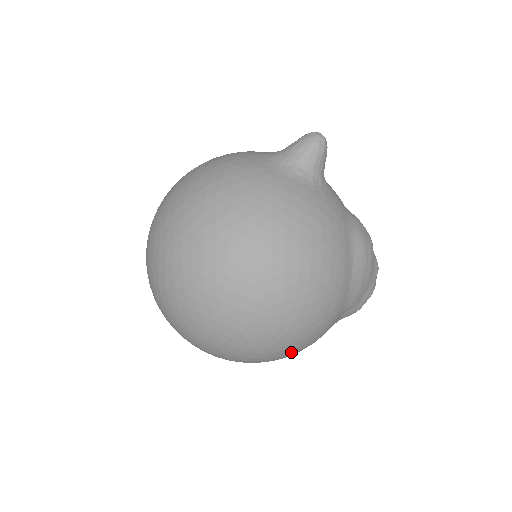
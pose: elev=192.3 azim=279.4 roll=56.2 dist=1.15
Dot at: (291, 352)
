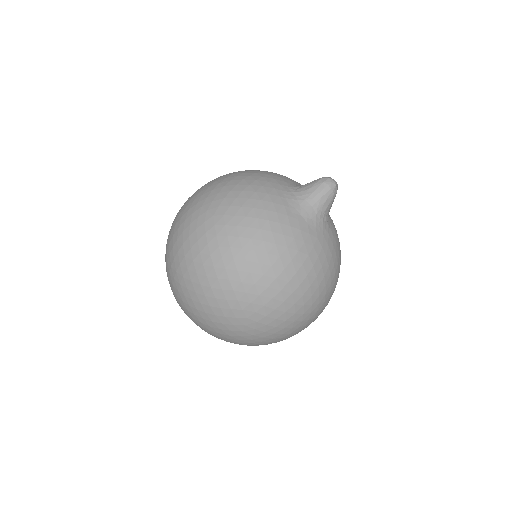
Dot at: occluded
